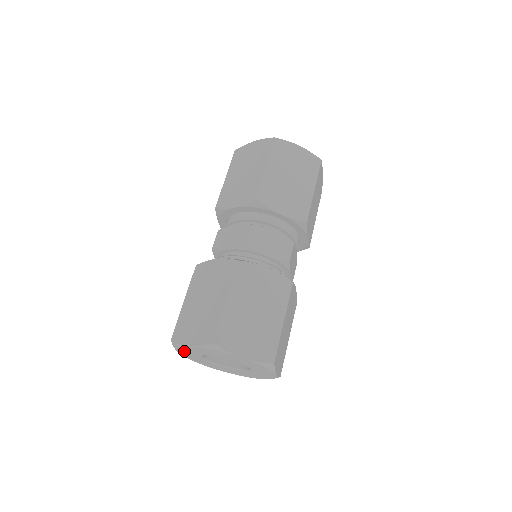
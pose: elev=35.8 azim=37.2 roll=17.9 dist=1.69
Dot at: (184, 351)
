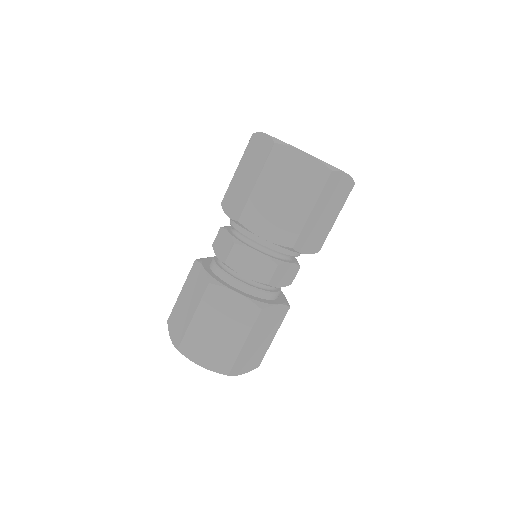
Dot at: occluded
